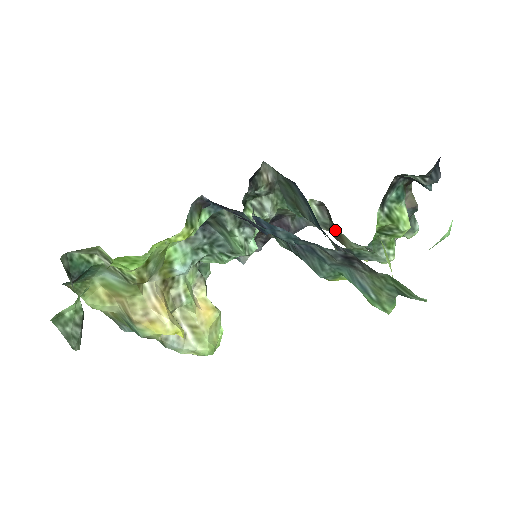
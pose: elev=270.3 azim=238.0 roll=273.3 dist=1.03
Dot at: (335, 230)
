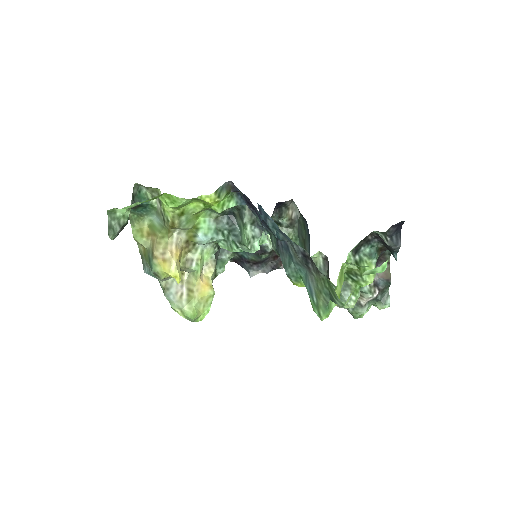
Dot at: occluded
